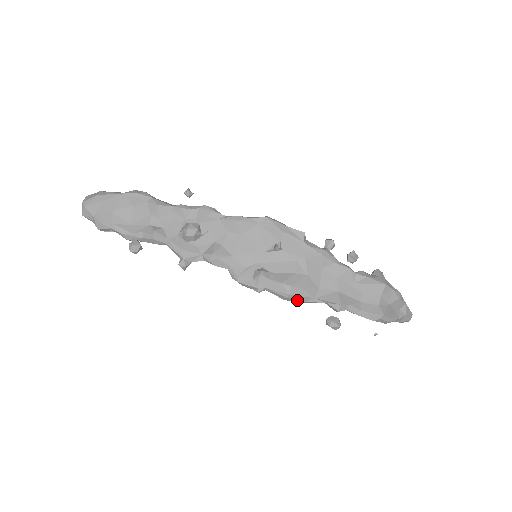
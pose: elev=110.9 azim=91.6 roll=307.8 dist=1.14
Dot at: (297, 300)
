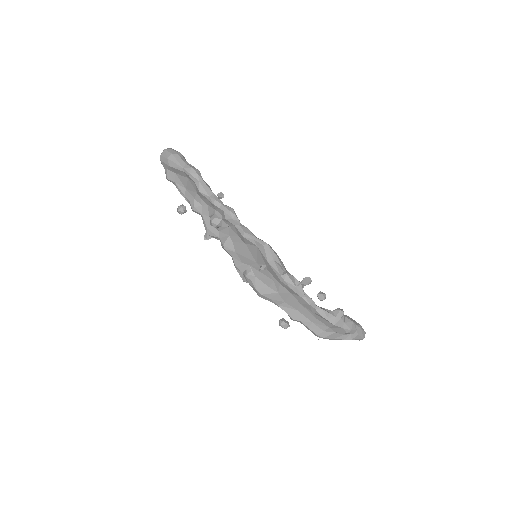
Dot at: occluded
